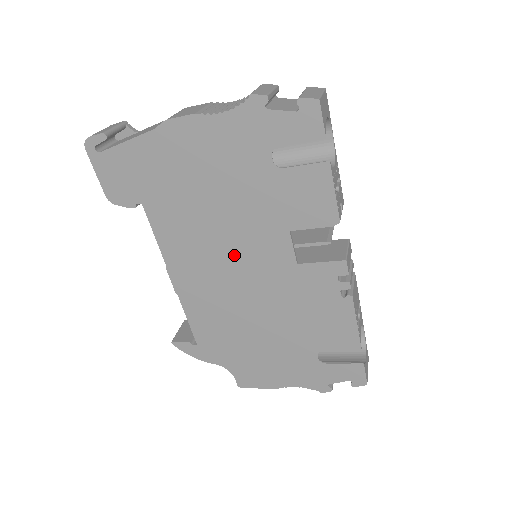
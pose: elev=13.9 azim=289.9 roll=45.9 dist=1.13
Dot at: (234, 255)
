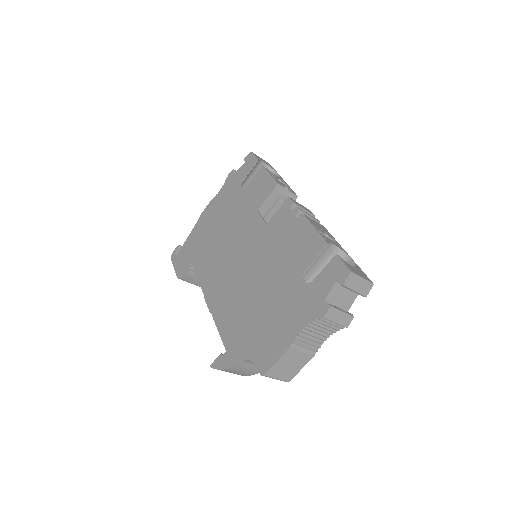
Dot at: (235, 252)
